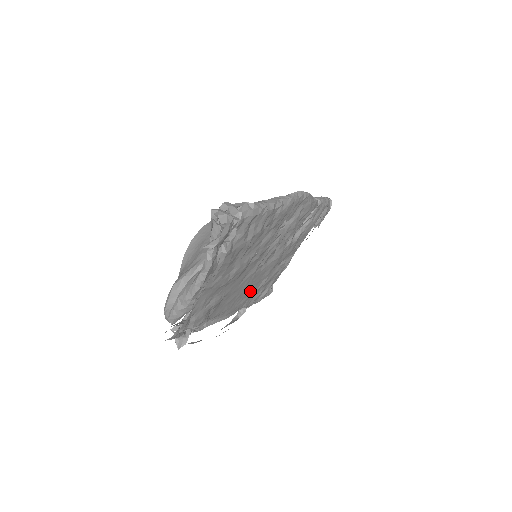
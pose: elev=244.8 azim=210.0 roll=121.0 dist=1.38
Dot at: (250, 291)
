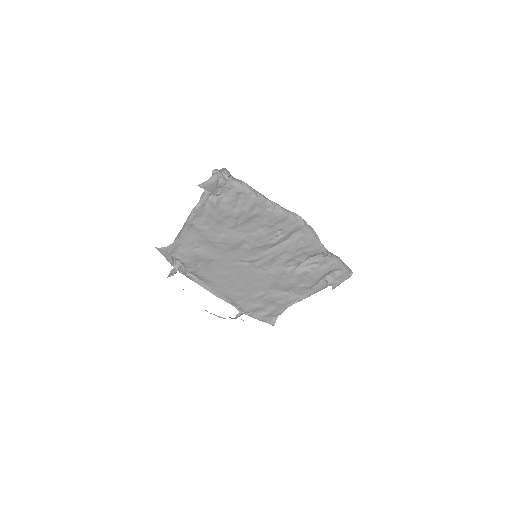
Dot at: (245, 289)
